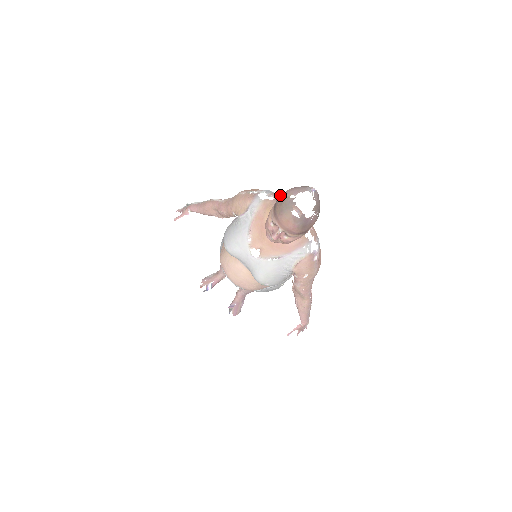
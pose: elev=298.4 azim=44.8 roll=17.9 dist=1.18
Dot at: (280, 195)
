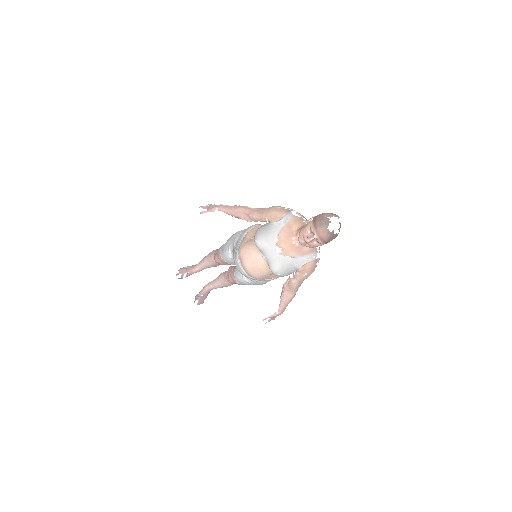
Dot at: (303, 216)
